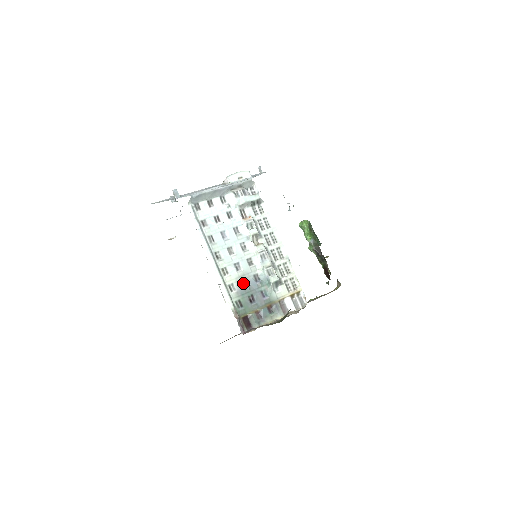
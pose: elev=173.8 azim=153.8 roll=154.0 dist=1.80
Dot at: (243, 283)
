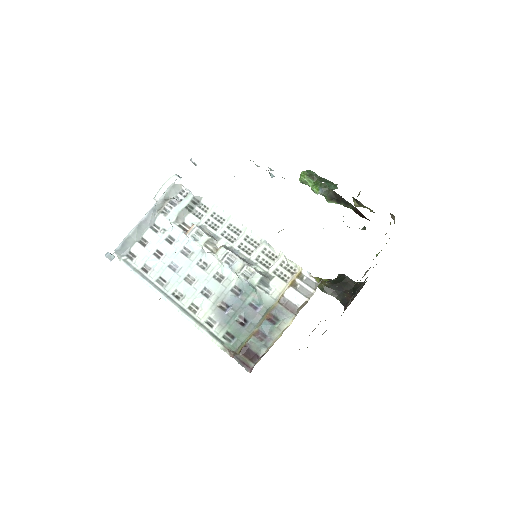
Dot at: (222, 308)
